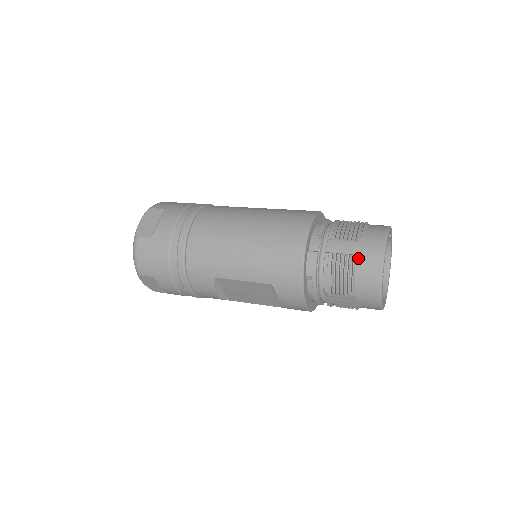
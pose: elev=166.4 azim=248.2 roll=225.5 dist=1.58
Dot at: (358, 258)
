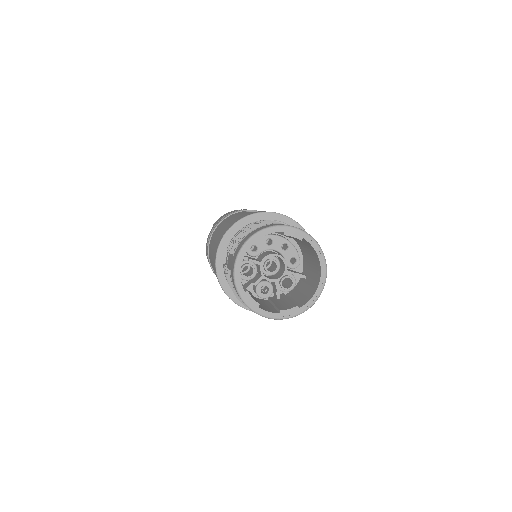
Dot at: (230, 273)
